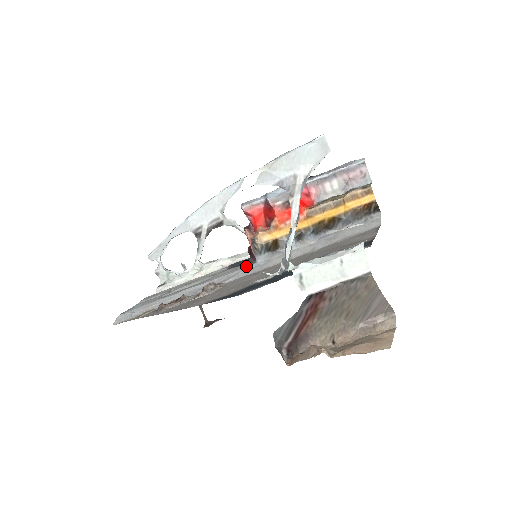
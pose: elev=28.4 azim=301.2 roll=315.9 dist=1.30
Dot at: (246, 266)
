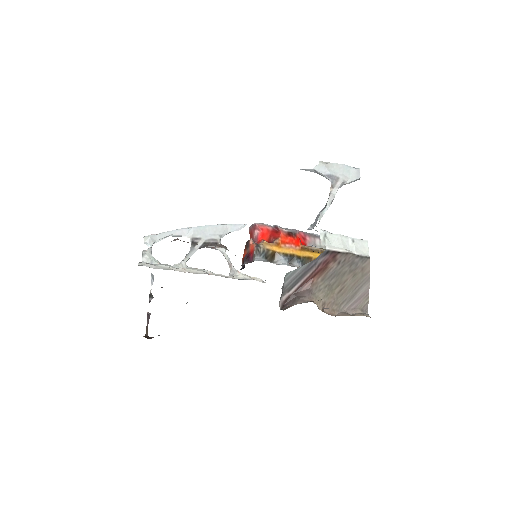
Dot at: occluded
